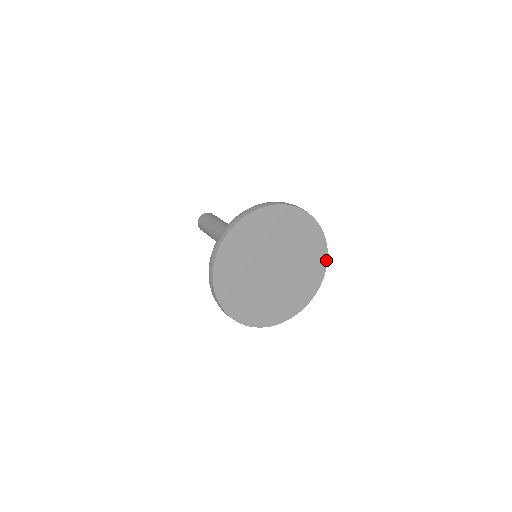
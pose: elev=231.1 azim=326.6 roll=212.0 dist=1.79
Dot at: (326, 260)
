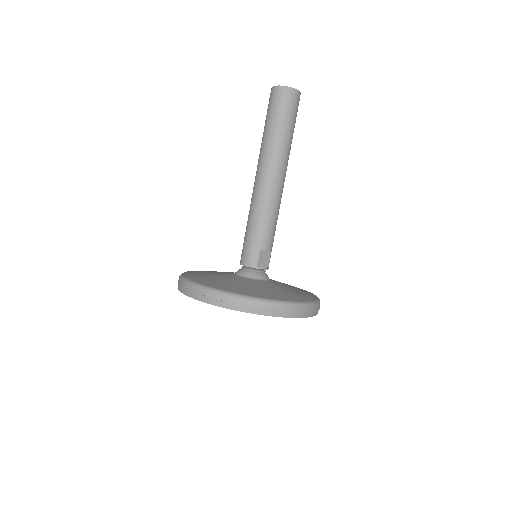
Dot at: occluded
